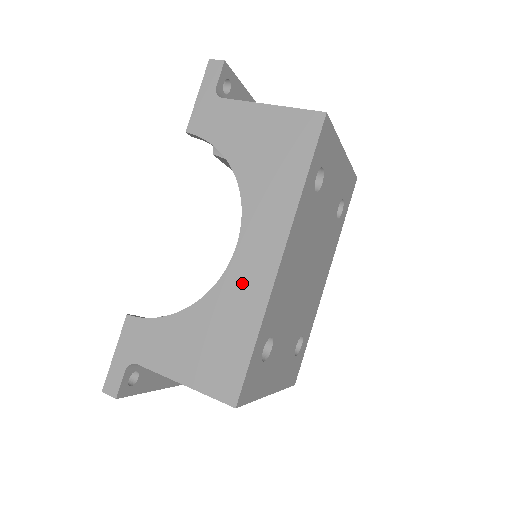
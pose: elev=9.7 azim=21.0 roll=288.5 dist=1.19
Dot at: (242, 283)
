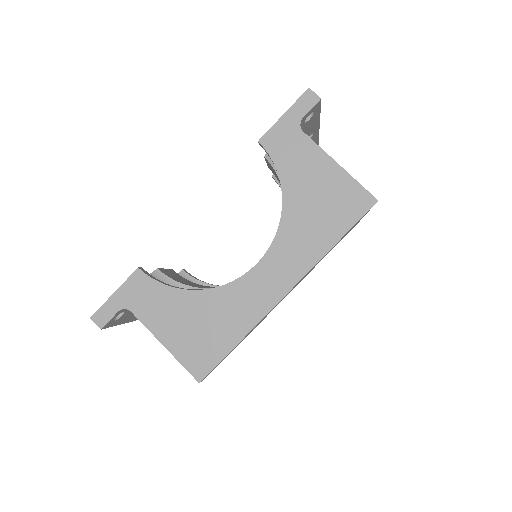
Dot at: (247, 295)
